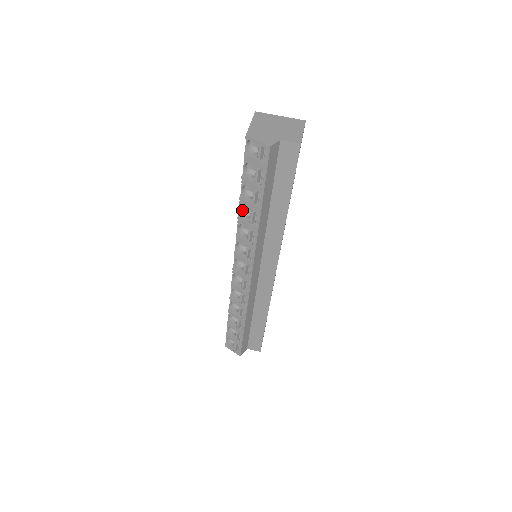
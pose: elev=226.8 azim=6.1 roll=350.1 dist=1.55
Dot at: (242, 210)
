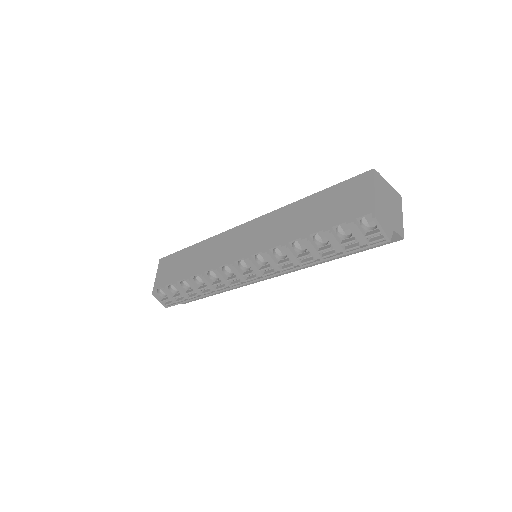
Dot at: (294, 240)
